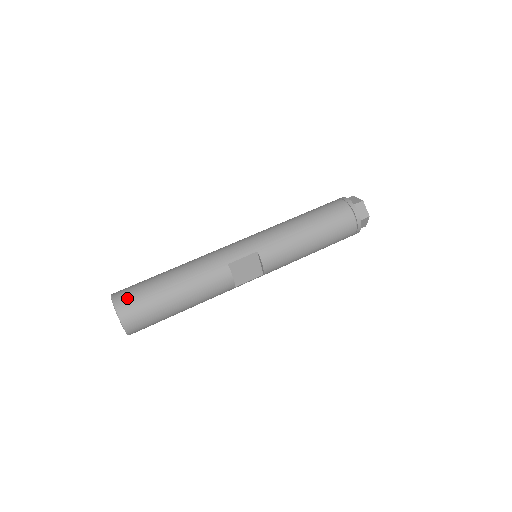
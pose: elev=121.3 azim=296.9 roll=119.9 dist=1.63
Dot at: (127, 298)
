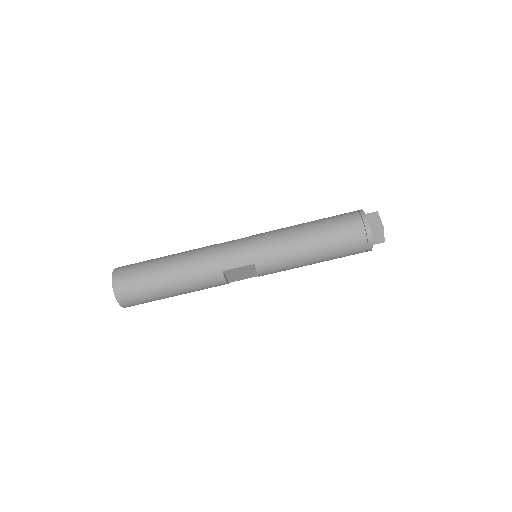
Dot at: (125, 285)
